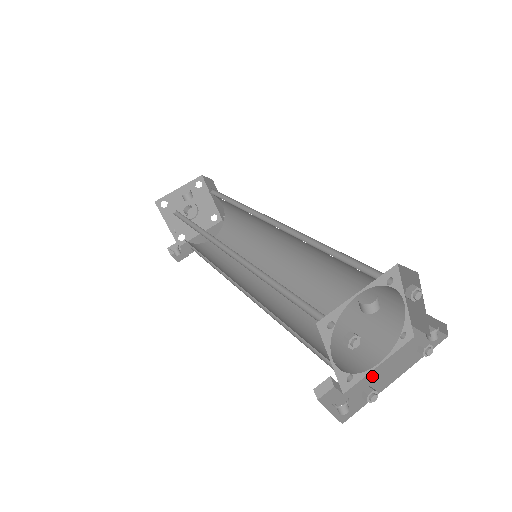
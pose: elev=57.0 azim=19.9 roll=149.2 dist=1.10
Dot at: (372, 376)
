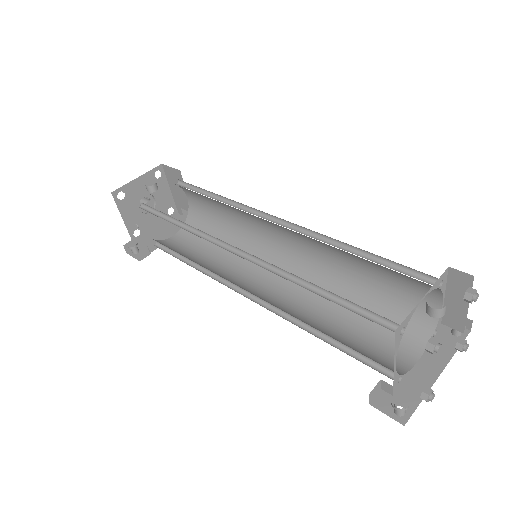
Dot at: (415, 375)
